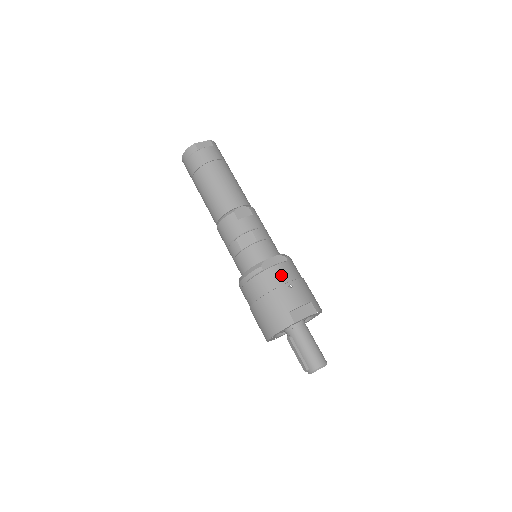
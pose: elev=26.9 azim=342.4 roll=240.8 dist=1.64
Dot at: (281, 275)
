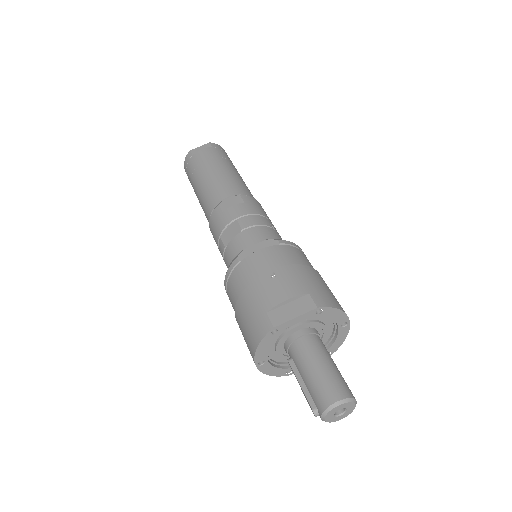
Dot at: (262, 263)
